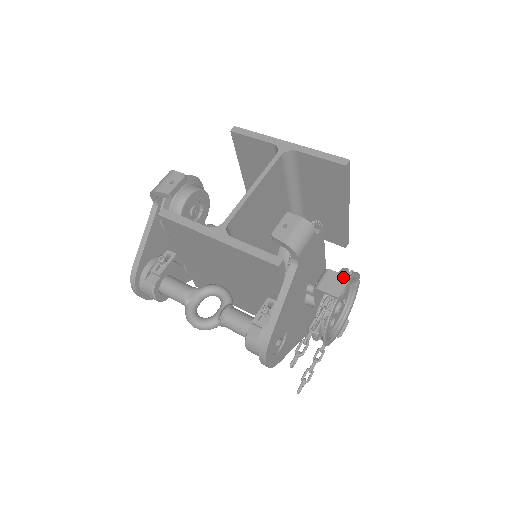
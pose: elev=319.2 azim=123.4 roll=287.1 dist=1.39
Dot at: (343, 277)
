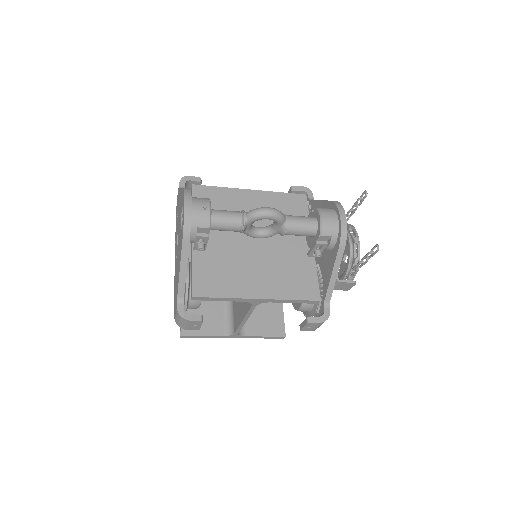
Dot at: occluded
